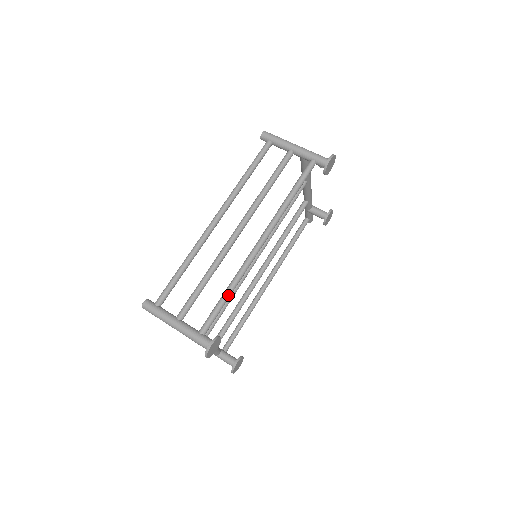
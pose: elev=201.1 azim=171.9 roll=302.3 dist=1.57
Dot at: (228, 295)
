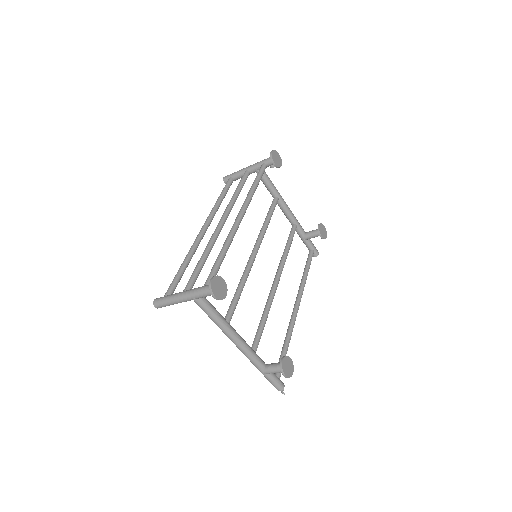
Dot at: (222, 254)
